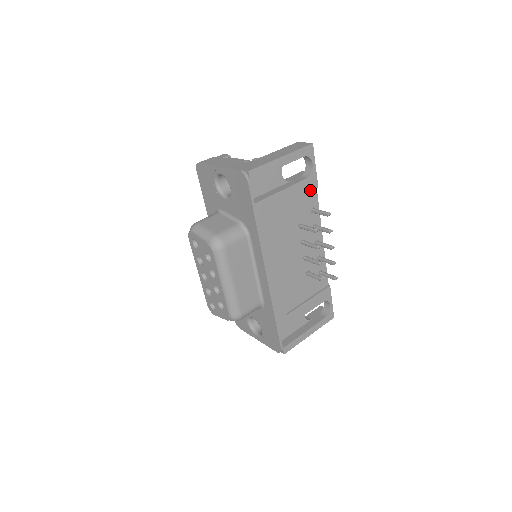
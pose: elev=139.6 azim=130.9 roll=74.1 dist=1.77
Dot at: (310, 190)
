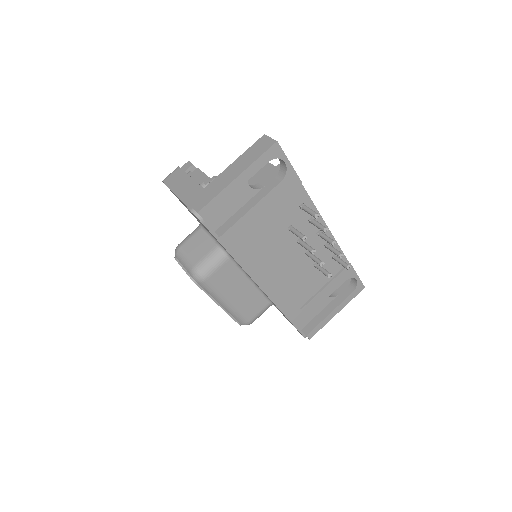
Dot at: (291, 190)
